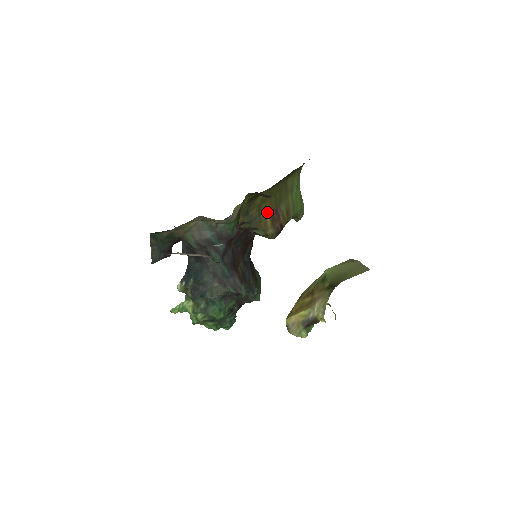
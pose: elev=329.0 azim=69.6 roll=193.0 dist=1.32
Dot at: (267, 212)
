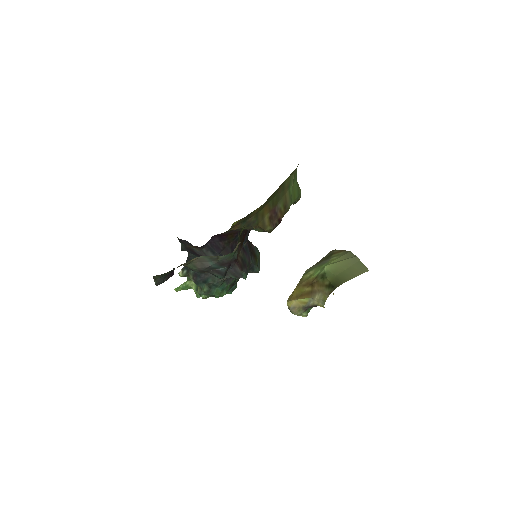
Dot at: (265, 215)
